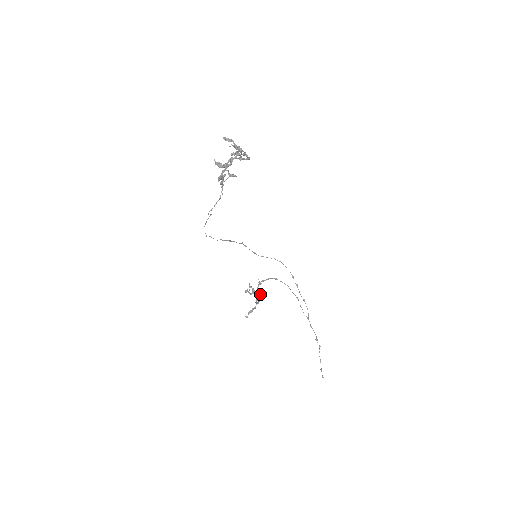
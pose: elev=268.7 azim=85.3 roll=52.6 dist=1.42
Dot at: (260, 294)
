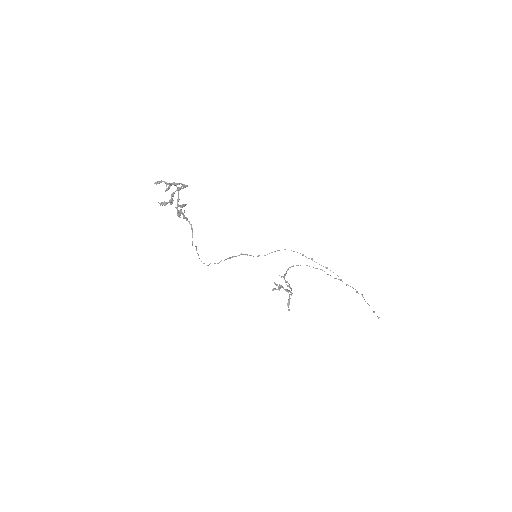
Dot at: occluded
